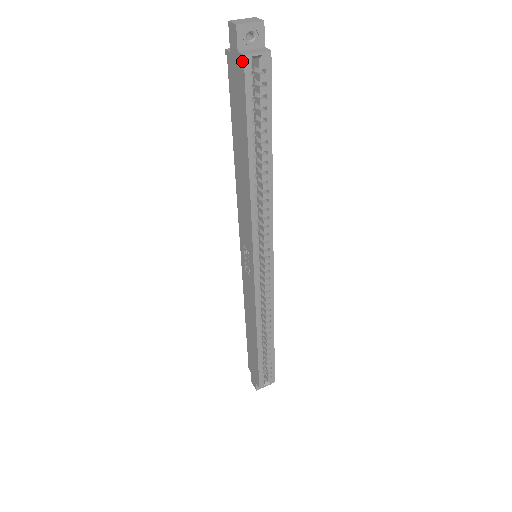
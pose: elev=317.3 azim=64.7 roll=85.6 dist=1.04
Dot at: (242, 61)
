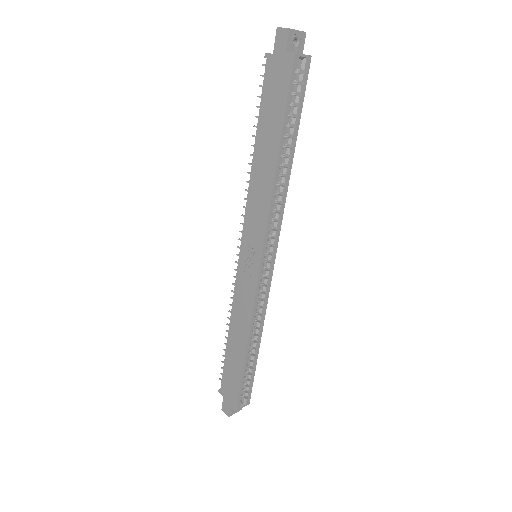
Dot at: (291, 59)
